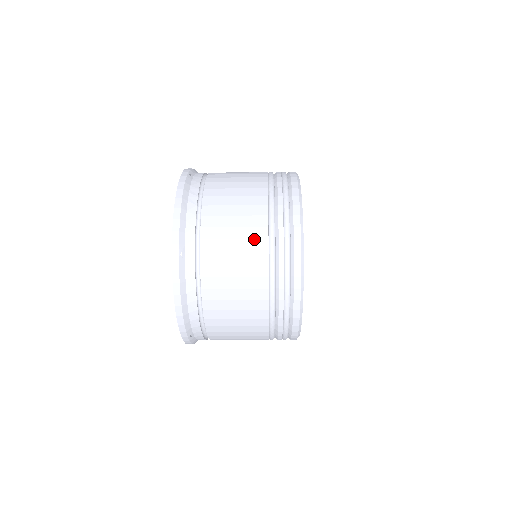
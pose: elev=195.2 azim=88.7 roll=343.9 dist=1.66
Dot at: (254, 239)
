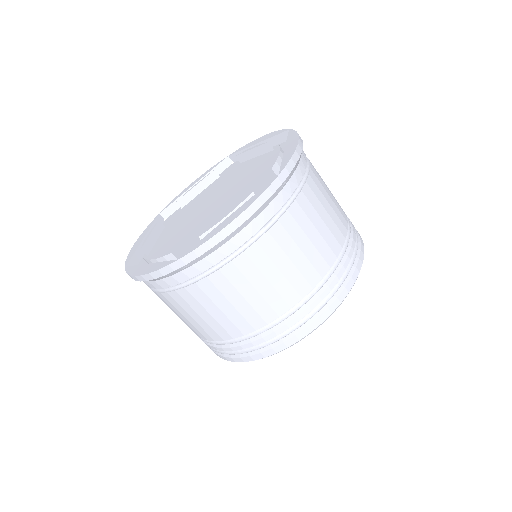
Dot at: (334, 236)
